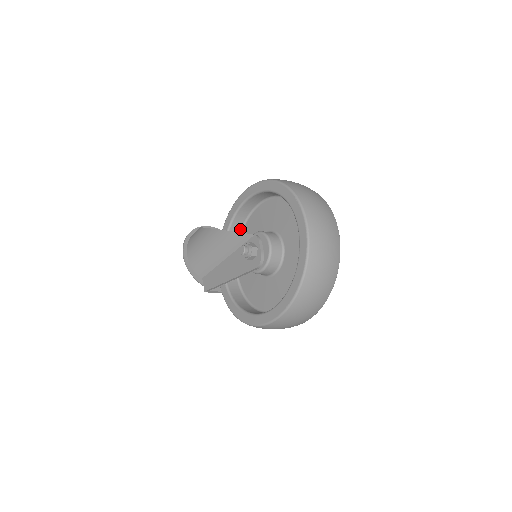
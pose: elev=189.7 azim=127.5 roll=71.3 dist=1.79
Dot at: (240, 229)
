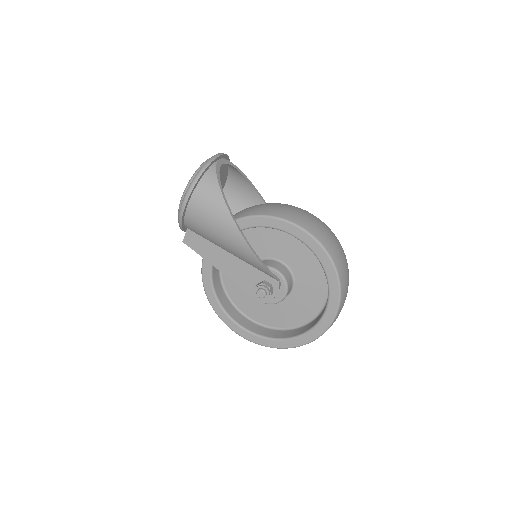
Dot at: occluded
